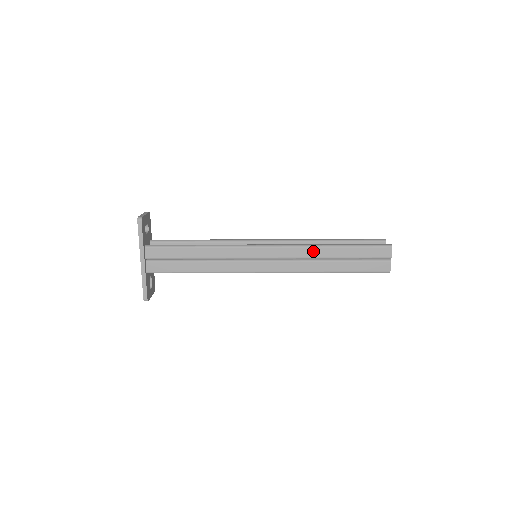
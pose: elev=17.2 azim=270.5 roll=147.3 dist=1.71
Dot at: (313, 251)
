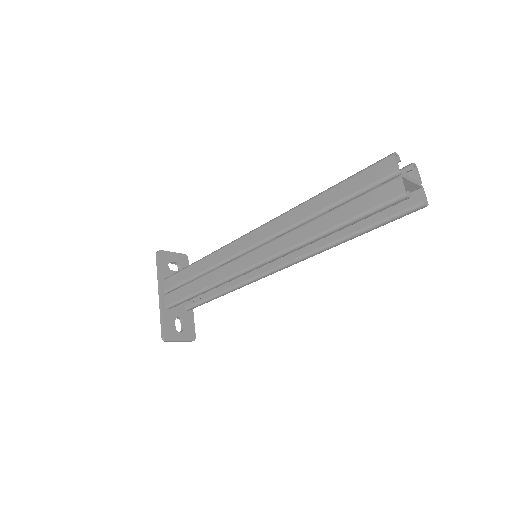
Dot at: (295, 214)
